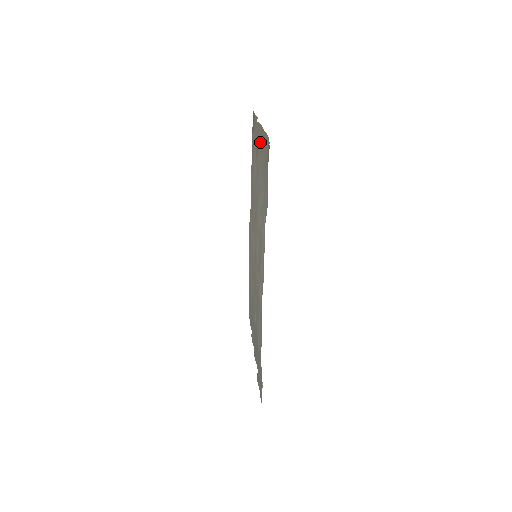
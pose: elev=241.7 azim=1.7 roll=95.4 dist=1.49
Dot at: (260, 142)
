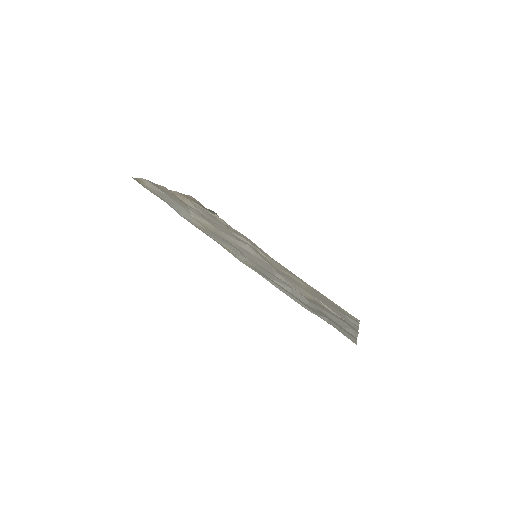
Dot at: occluded
